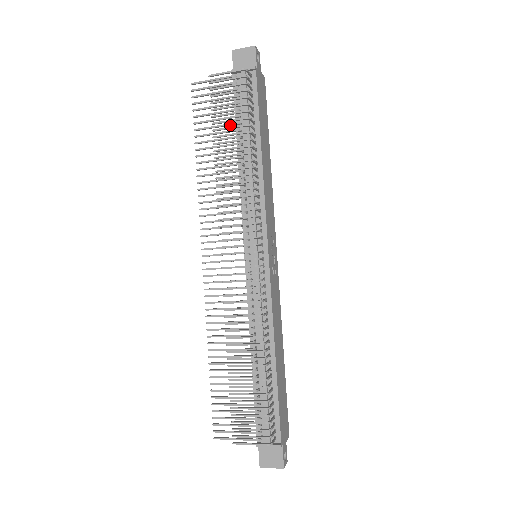
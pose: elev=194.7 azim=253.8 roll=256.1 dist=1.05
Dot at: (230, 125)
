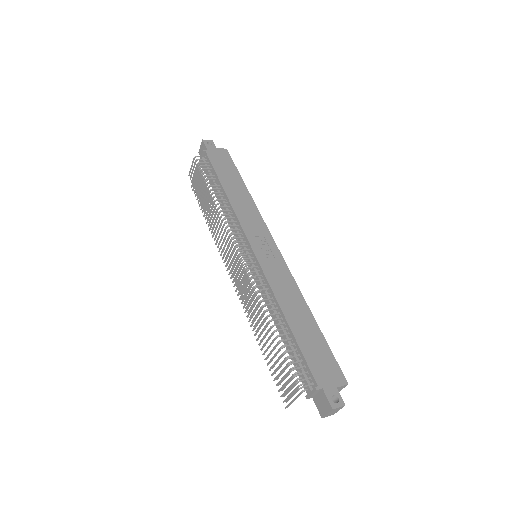
Dot at: occluded
